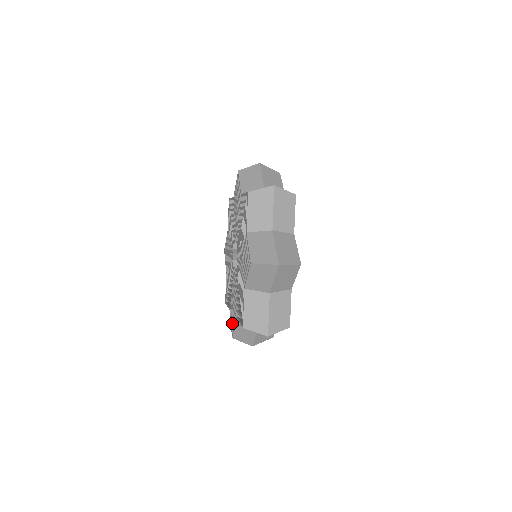
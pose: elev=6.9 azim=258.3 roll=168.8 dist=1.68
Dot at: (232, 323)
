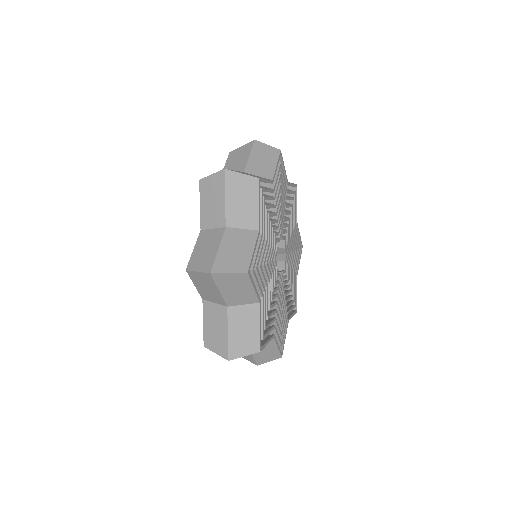
Dot at: occluded
